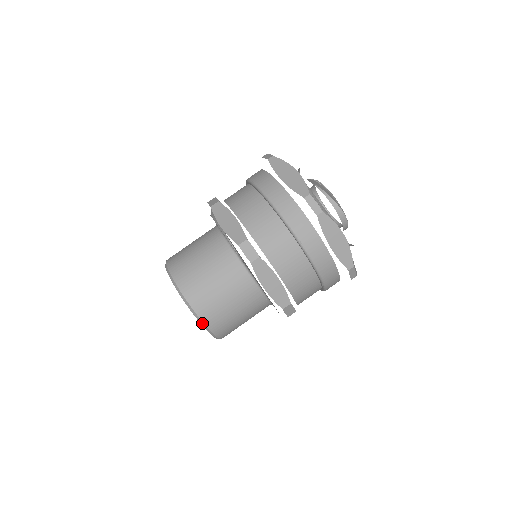
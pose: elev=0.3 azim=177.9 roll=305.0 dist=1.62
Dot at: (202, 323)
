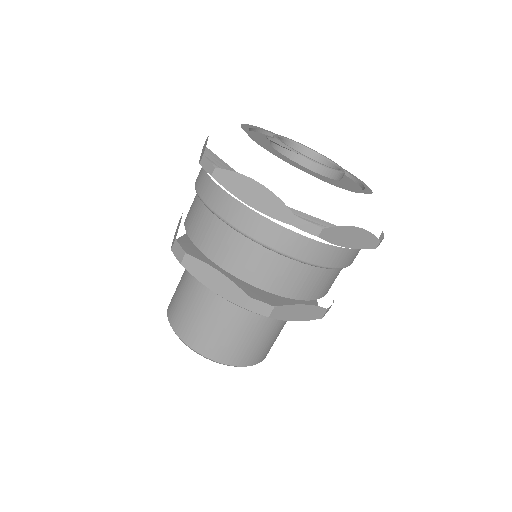
Dot at: (193, 350)
